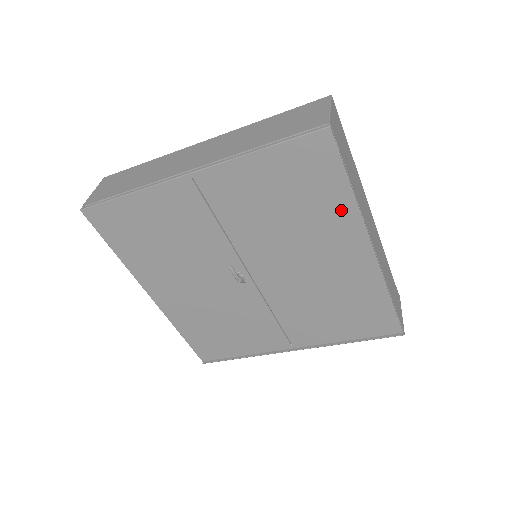
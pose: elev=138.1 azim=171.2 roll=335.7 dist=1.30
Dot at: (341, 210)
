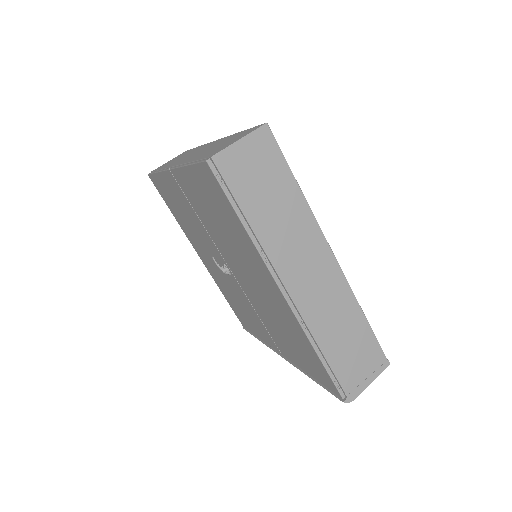
Dot at: (248, 243)
